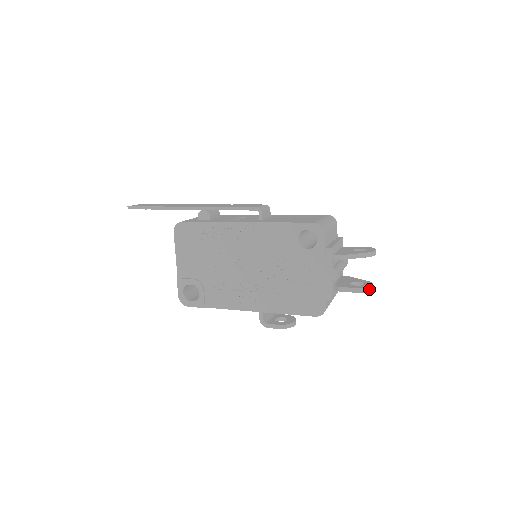
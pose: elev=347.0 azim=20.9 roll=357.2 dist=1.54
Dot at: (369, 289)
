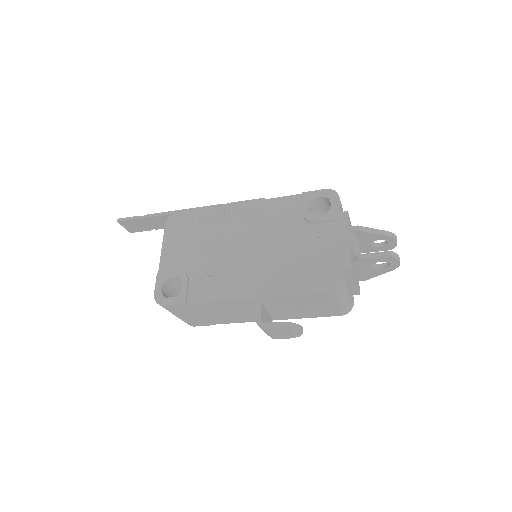
Dot at: (396, 255)
